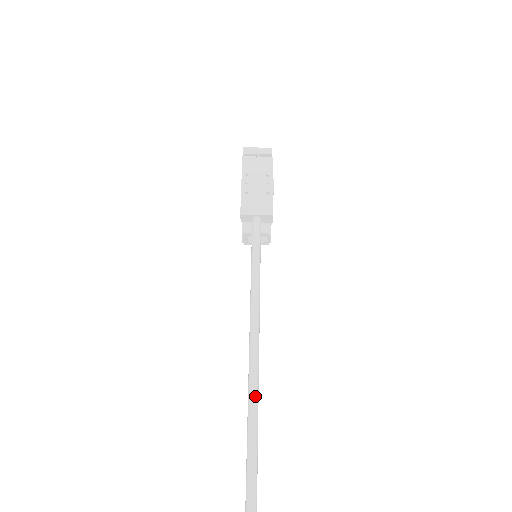
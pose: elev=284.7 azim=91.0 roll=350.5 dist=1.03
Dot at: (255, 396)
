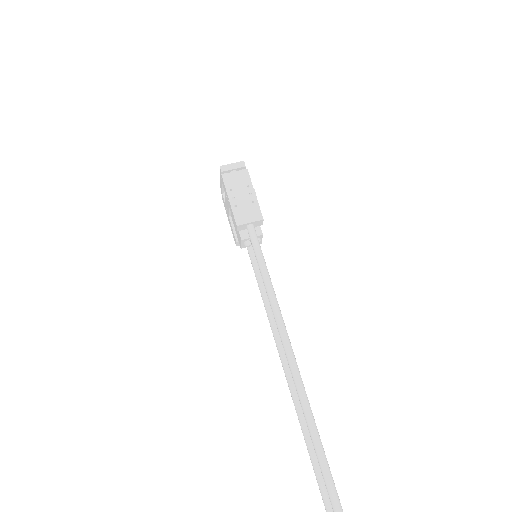
Dot at: (296, 369)
